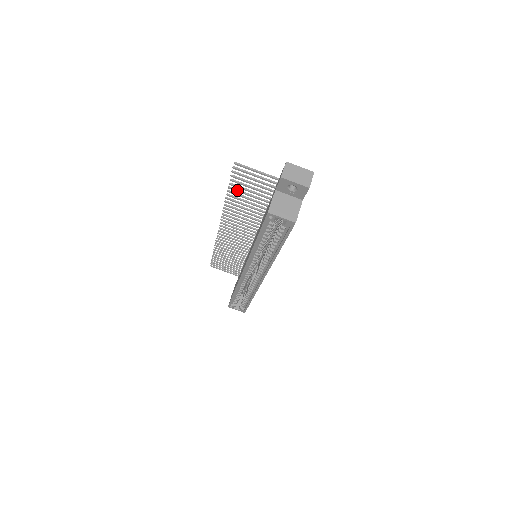
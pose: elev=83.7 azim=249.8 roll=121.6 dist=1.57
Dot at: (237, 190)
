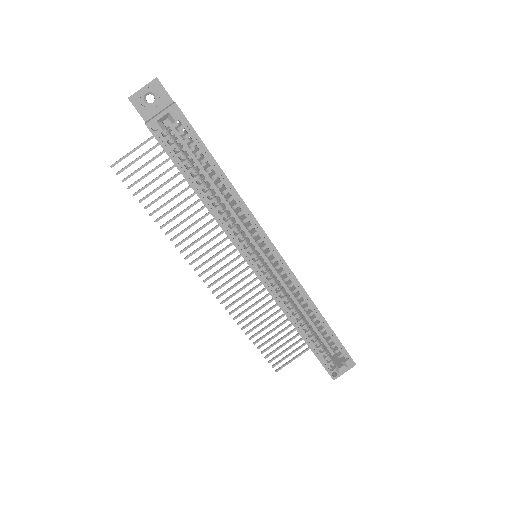
Dot at: (153, 201)
